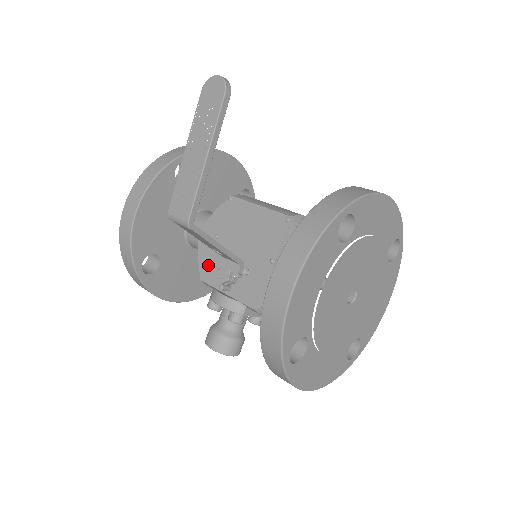
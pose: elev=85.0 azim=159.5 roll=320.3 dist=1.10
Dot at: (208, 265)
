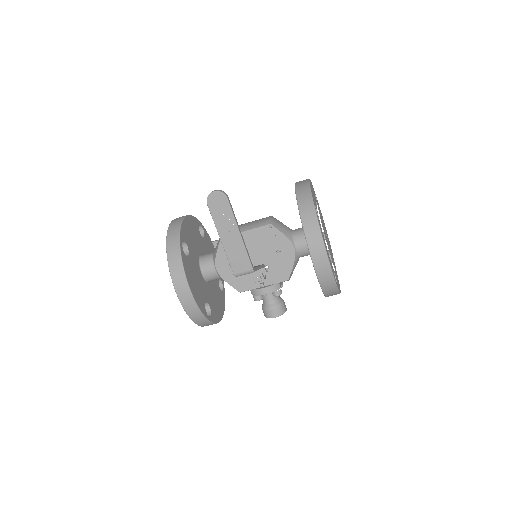
Dot at: (238, 282)
